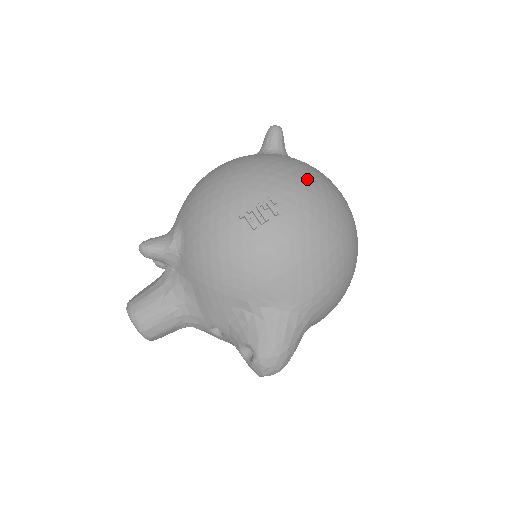
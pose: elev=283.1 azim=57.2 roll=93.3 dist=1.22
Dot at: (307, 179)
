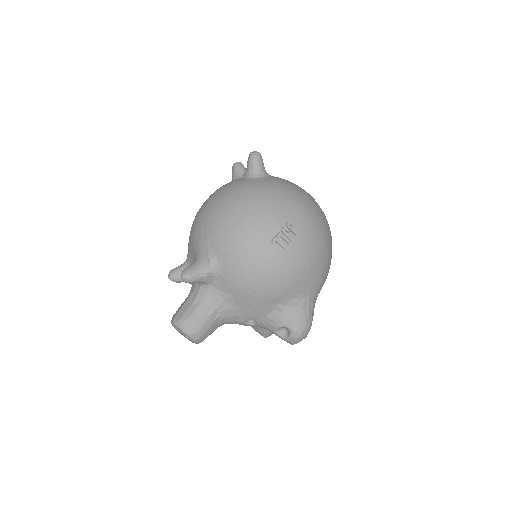
Dot at: (301, 199)
